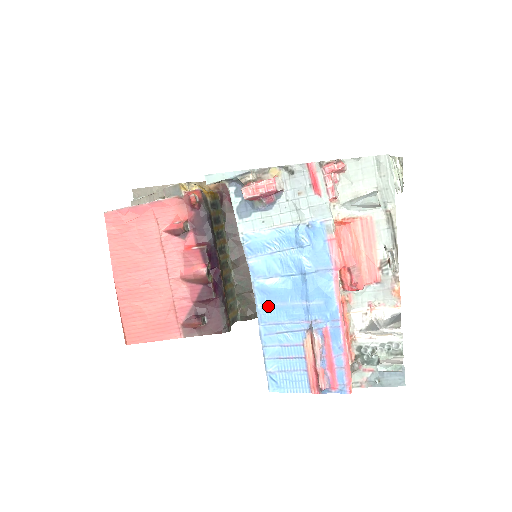
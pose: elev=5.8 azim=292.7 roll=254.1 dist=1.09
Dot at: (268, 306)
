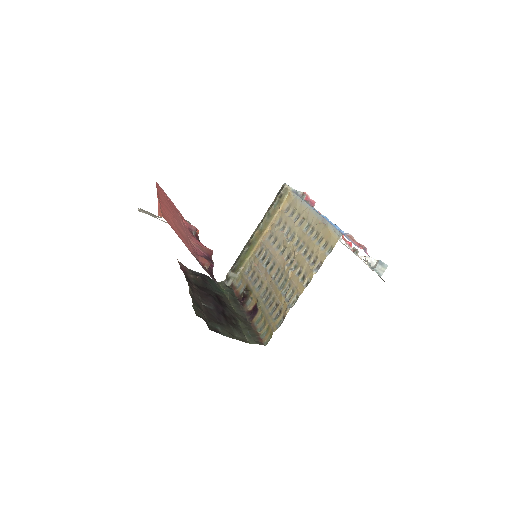
Dot at: occluded
